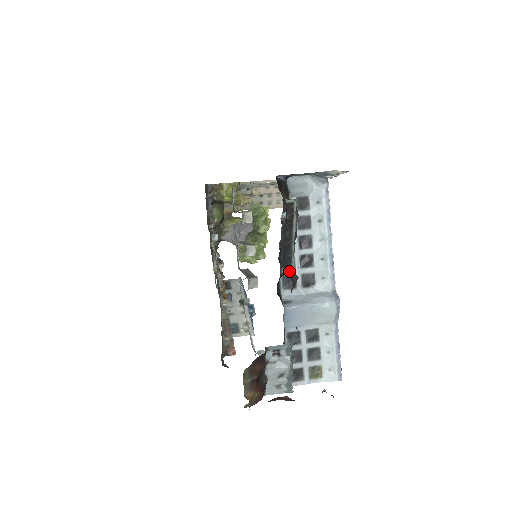
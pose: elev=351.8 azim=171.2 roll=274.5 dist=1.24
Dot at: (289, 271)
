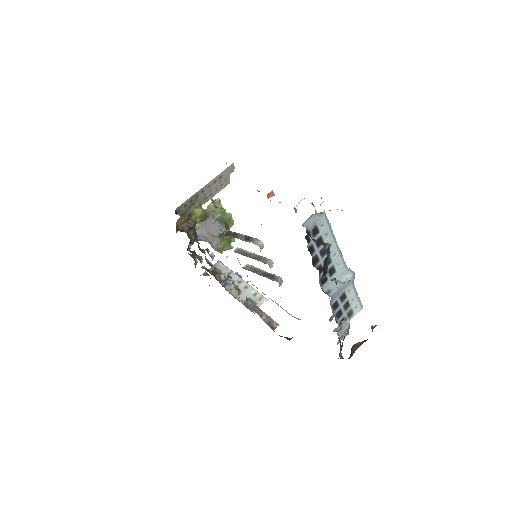
Dot at: (325, 276)
